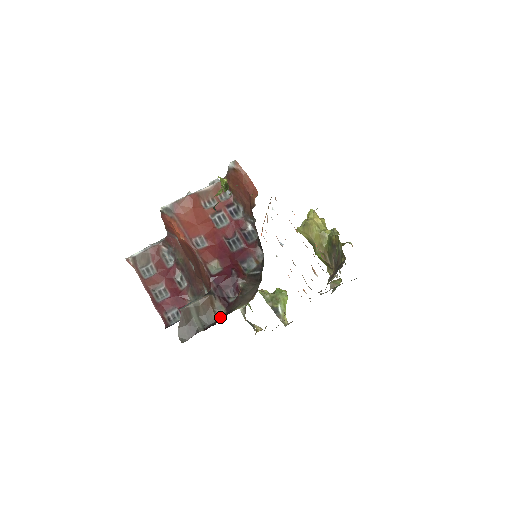
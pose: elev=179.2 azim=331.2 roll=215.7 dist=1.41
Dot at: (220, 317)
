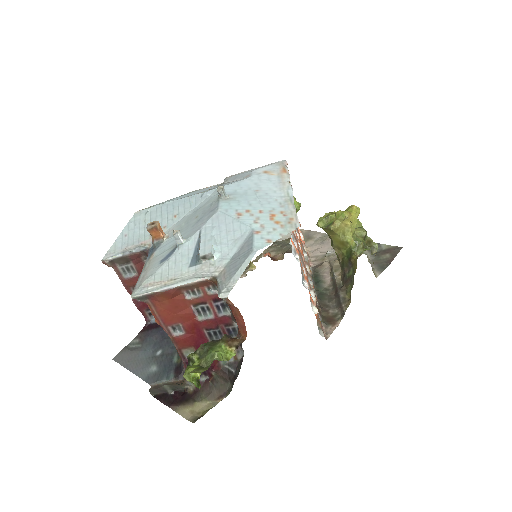
Dot at: (189, 387)
